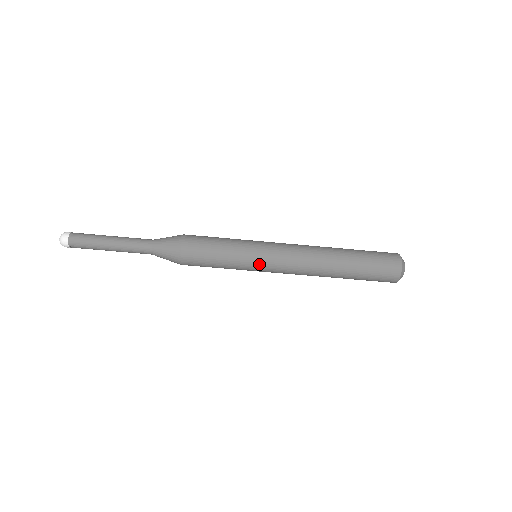
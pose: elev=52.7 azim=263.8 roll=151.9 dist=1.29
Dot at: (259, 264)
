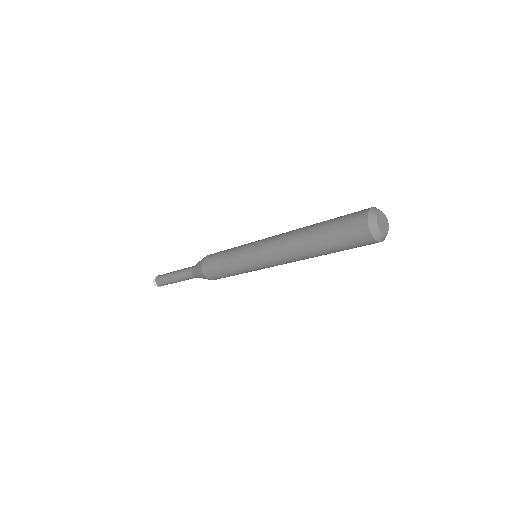
Dot at: occluded
